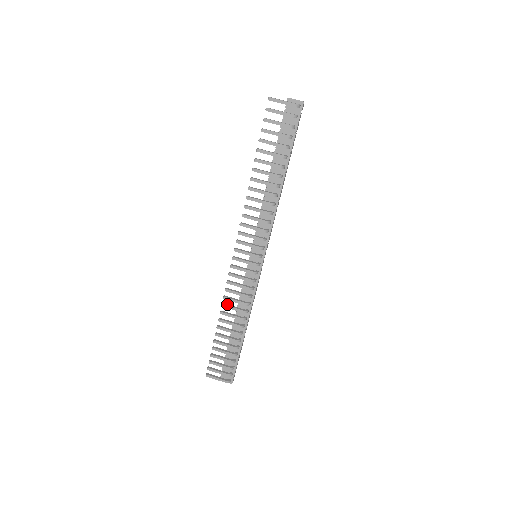
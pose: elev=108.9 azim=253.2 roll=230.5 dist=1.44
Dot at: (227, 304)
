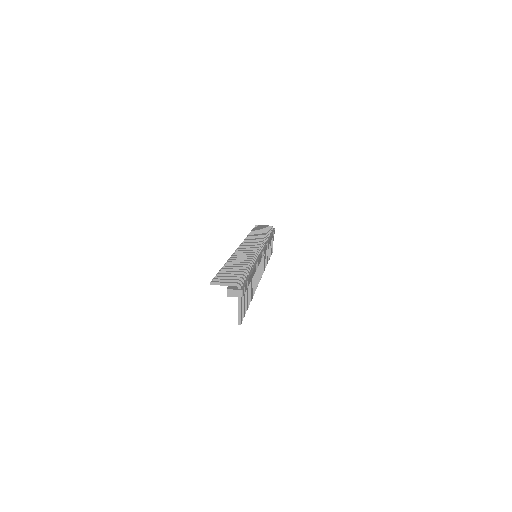
Dot at: occluded
